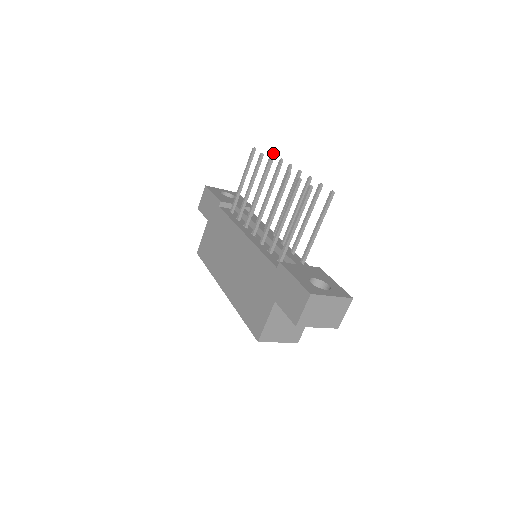
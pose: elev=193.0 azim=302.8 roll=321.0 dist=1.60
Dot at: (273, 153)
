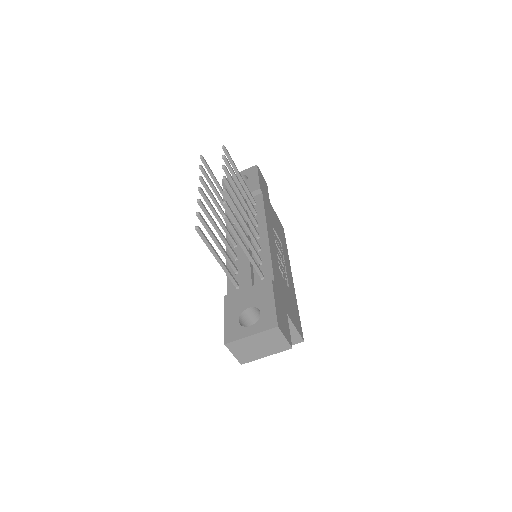
Dot at: (222, 146)
